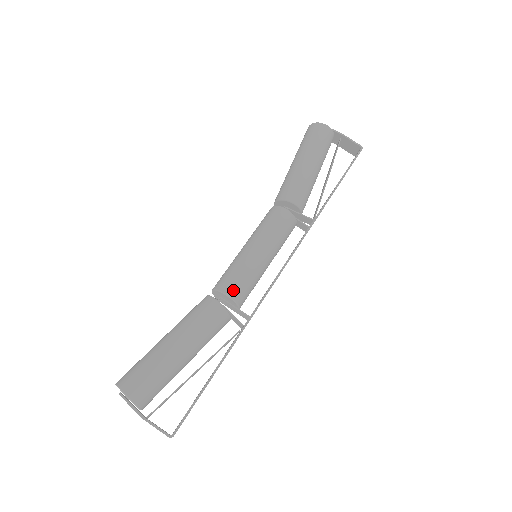
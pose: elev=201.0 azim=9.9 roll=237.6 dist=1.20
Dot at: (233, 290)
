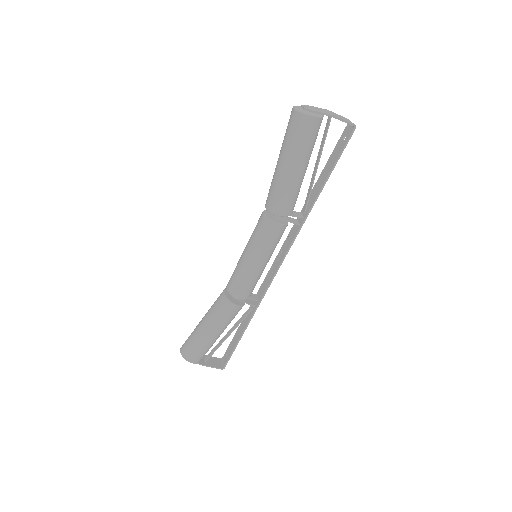
Dot at: (243, 295)
